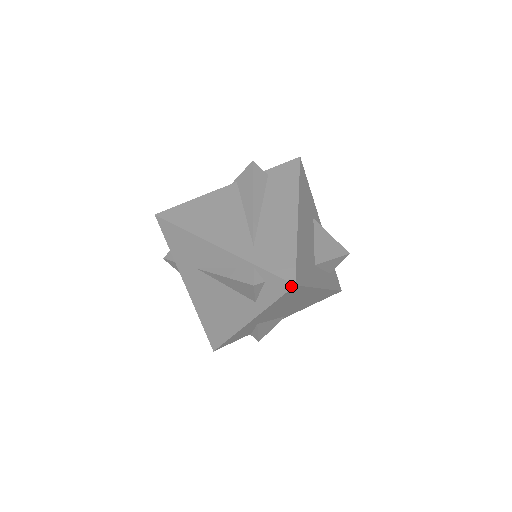
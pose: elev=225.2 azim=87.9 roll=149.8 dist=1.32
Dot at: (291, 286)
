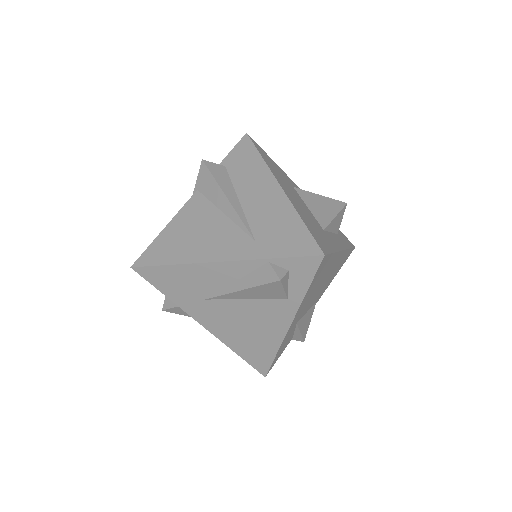
Dot at: (320, 259)
